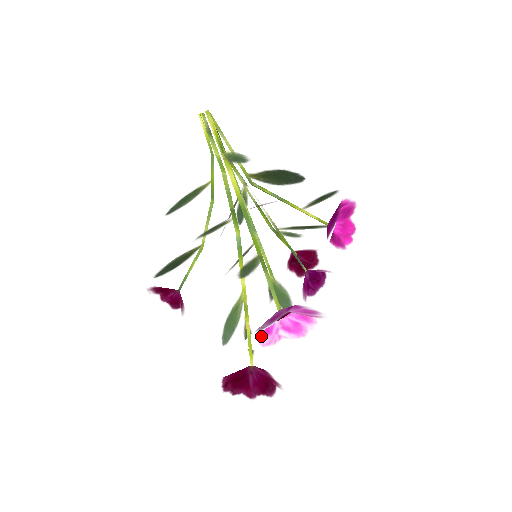
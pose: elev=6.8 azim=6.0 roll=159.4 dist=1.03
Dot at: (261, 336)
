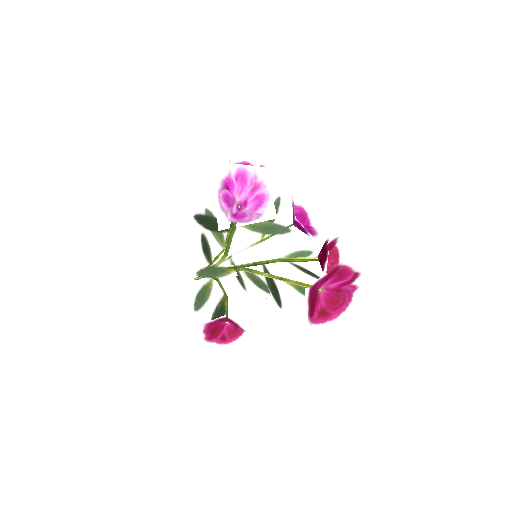
Dot at: (238, 220)
